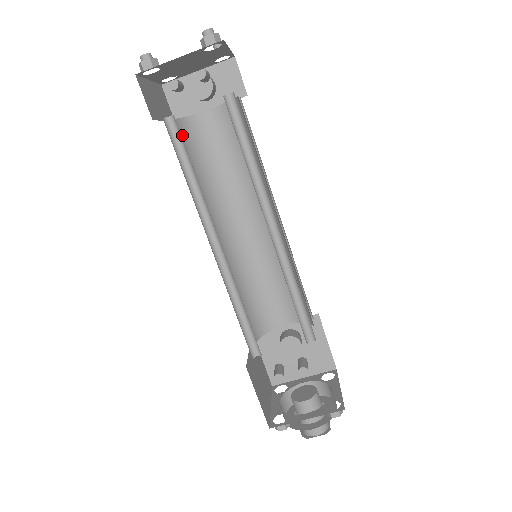
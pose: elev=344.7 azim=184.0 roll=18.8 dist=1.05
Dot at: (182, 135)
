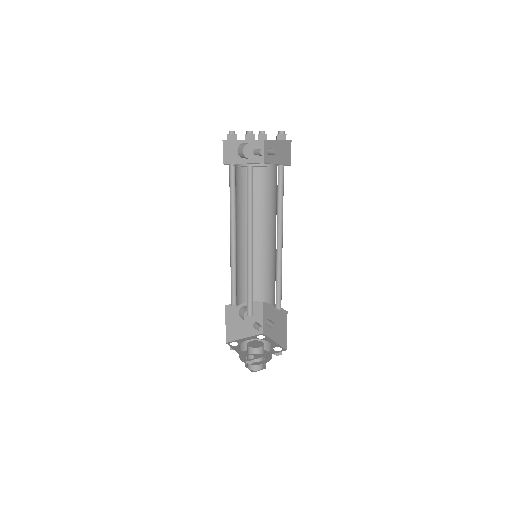
Dot at: (235, 175)
